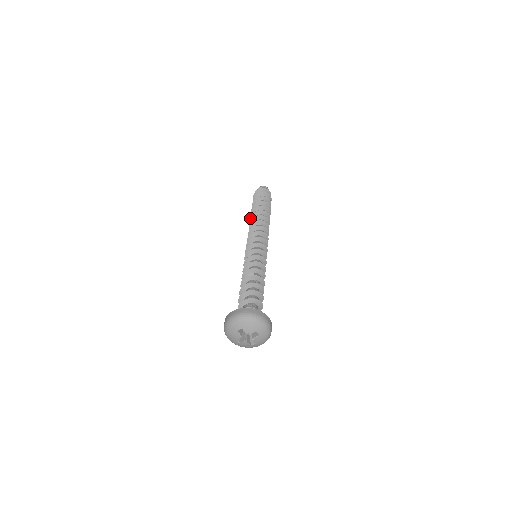
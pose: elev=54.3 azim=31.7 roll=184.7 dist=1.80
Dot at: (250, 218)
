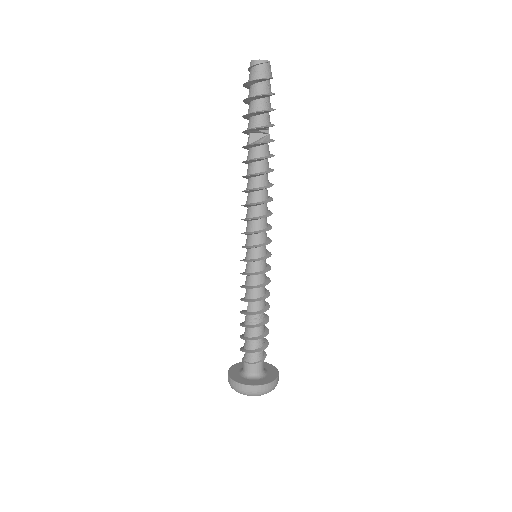
Dot at: occluded
